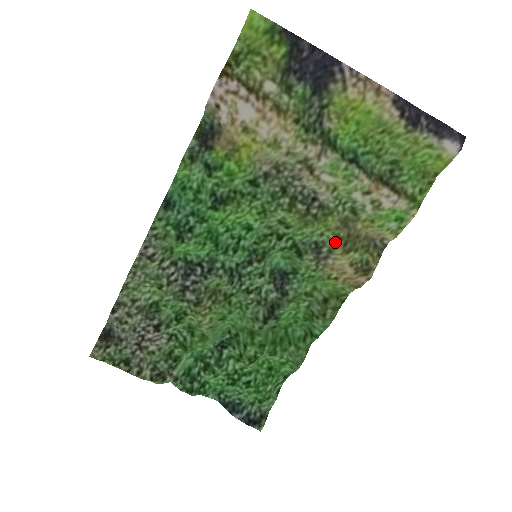
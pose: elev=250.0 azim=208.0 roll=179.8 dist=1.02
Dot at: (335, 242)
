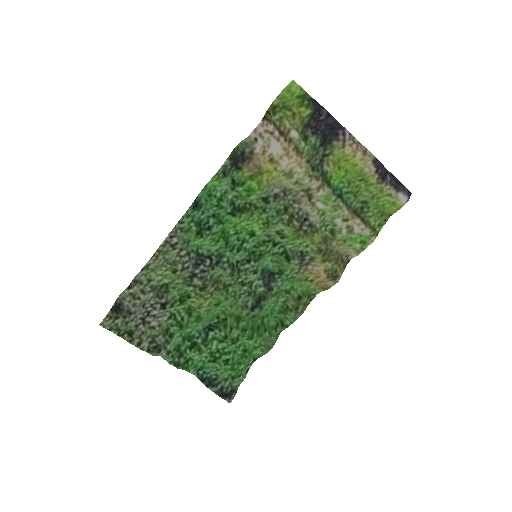
Dot at: (317, 253)
